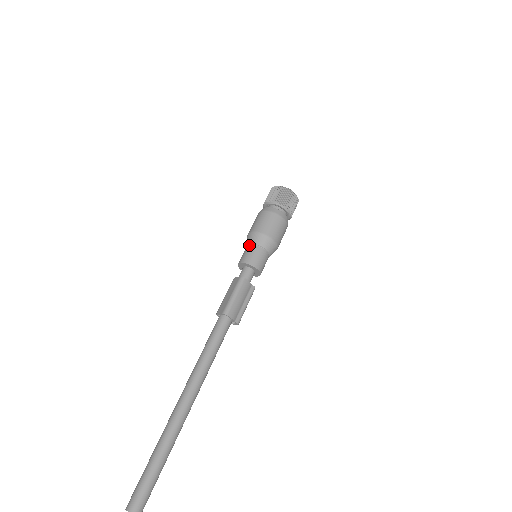
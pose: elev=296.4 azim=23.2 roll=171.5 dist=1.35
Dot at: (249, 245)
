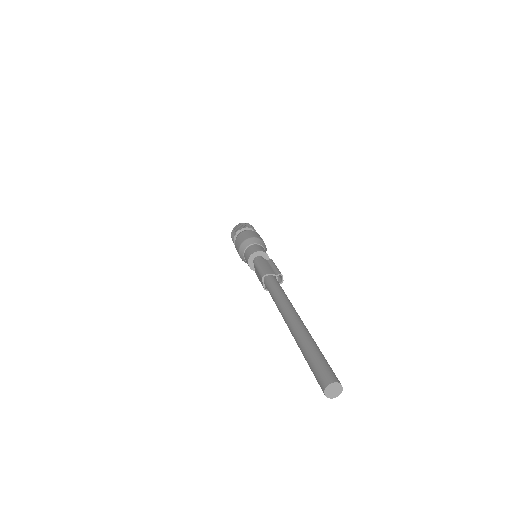
Dot at: (244, 256)
